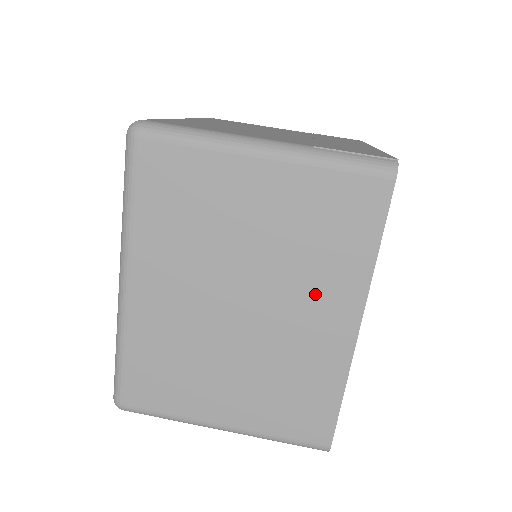
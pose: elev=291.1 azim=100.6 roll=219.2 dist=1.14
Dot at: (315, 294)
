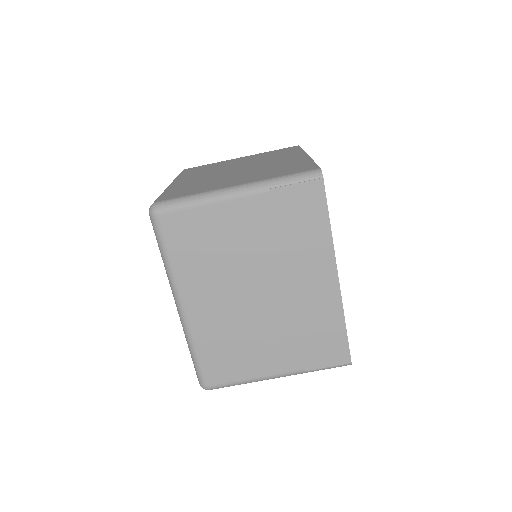
Dot at: occluded
